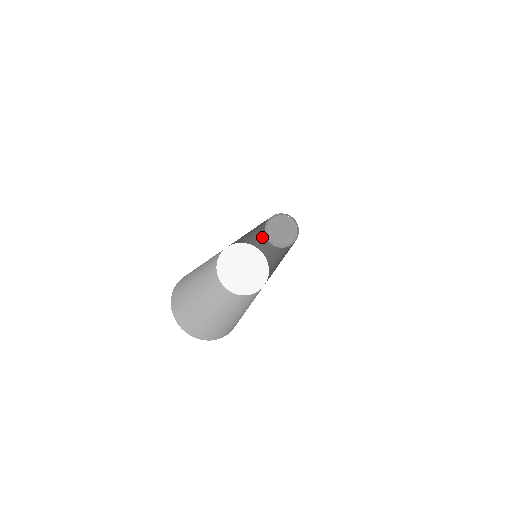
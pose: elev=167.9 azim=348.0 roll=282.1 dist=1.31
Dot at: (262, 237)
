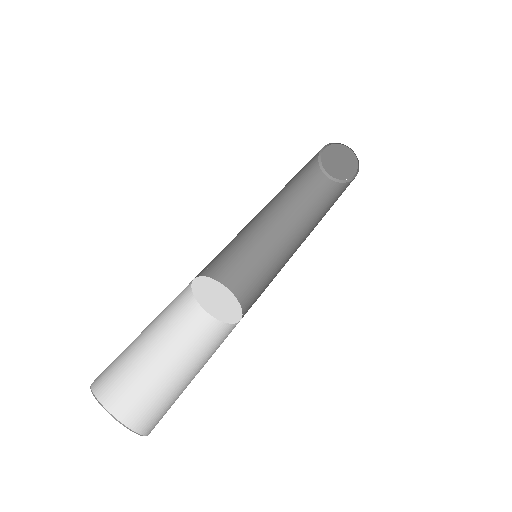
Dot at: occluded
